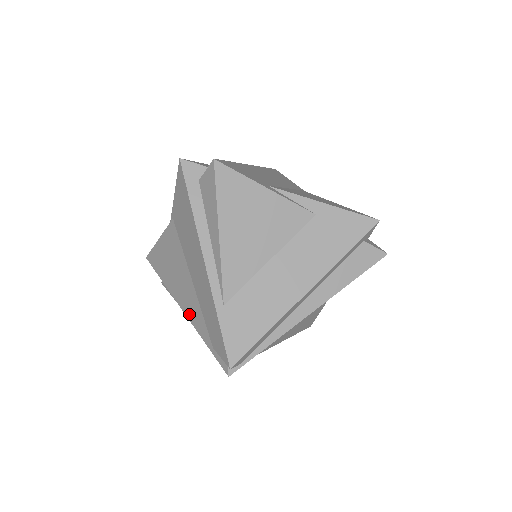
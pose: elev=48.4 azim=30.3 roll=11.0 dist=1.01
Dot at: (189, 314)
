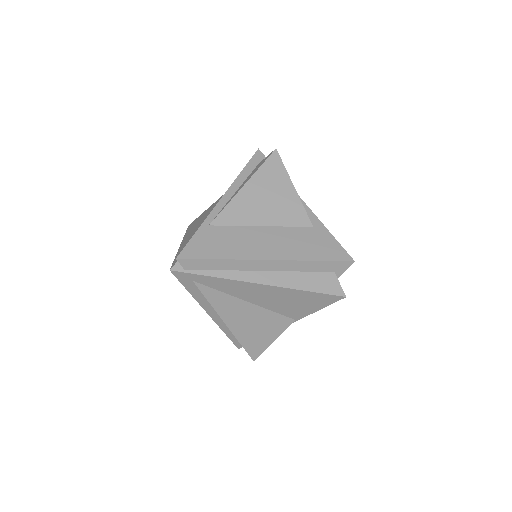
Dot at: (183, 244)
